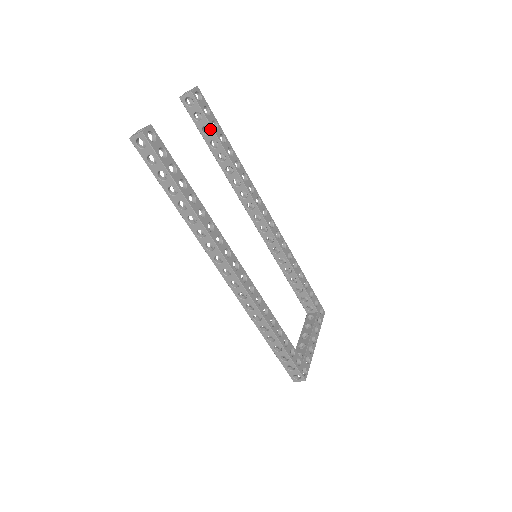
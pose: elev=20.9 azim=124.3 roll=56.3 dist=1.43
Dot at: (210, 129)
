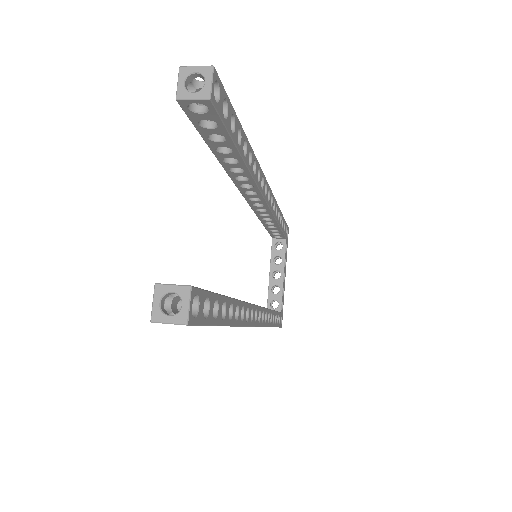
Dot at: (226, 138)
